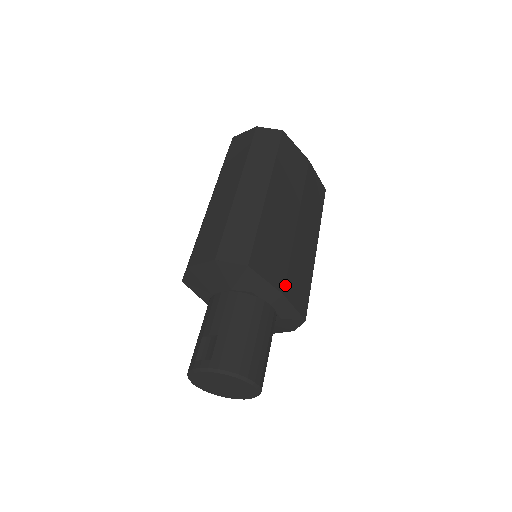
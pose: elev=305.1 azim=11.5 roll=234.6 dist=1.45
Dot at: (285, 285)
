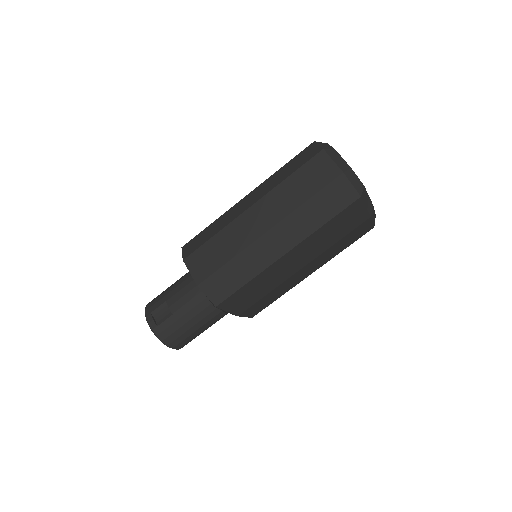
Dot at: (245, 311)
